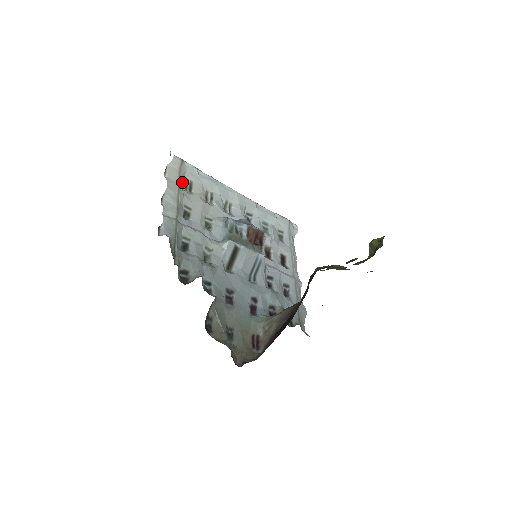
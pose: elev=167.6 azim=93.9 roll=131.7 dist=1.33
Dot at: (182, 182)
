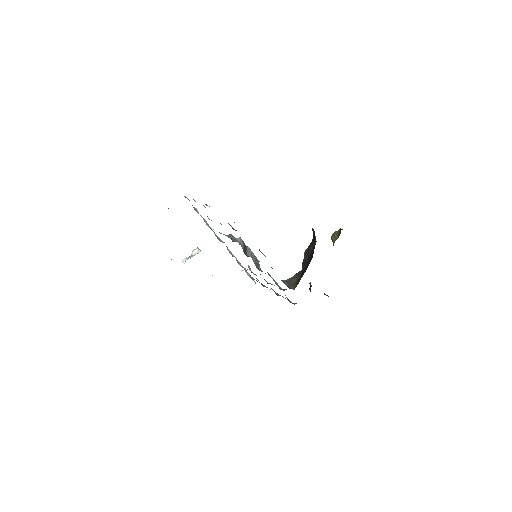
Dot at: occluded
